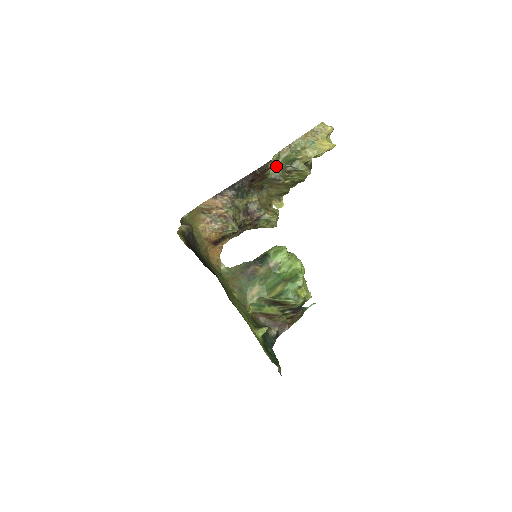
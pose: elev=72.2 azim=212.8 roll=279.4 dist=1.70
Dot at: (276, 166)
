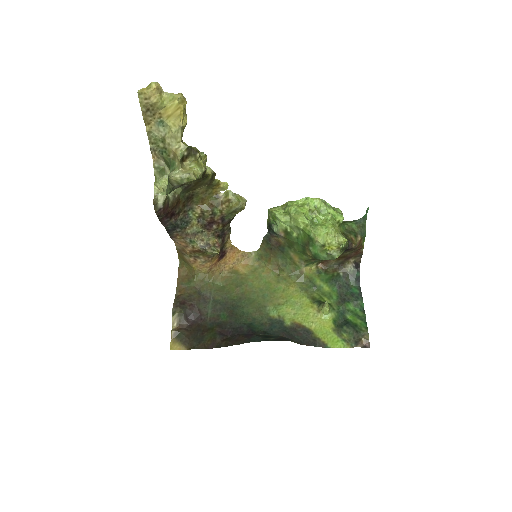
Dot at: (166, 195)
